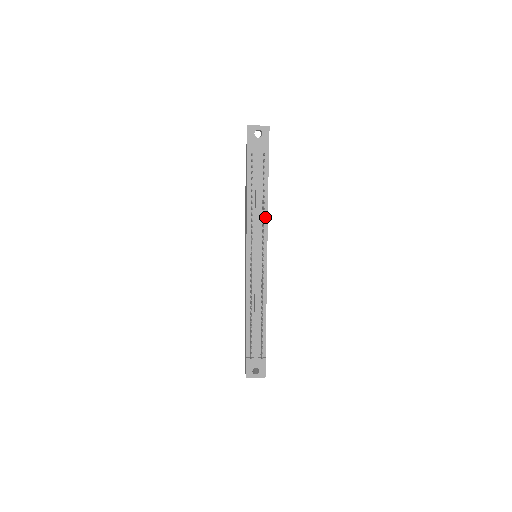
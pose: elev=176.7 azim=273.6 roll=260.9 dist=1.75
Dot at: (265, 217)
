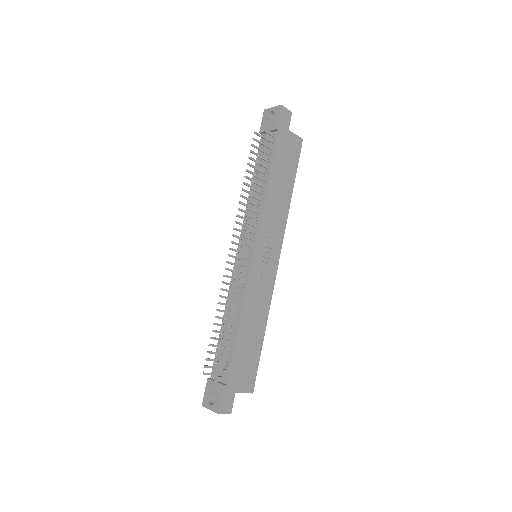
Dot at: (261, 203)
